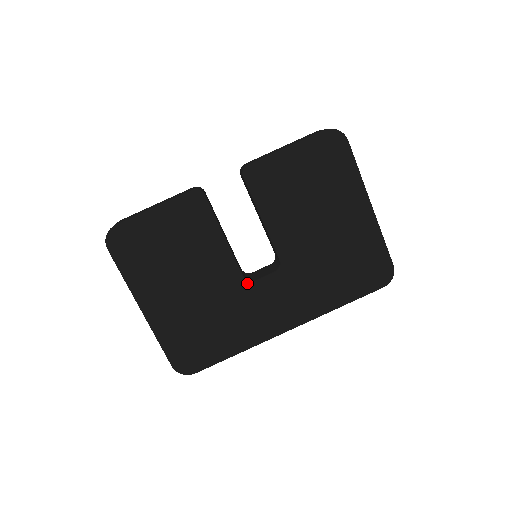
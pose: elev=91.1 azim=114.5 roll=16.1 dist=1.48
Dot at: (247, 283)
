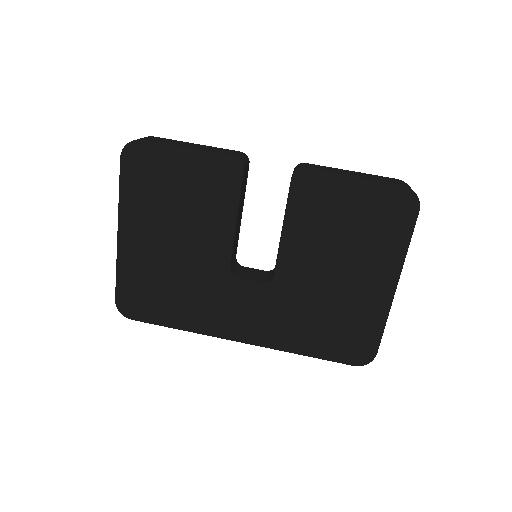
Dot at: (229, 276)
